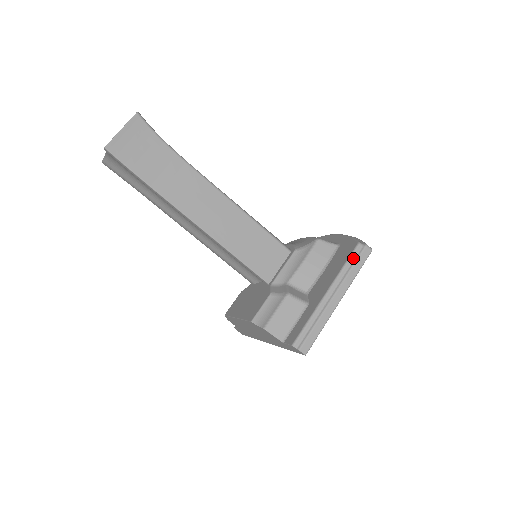
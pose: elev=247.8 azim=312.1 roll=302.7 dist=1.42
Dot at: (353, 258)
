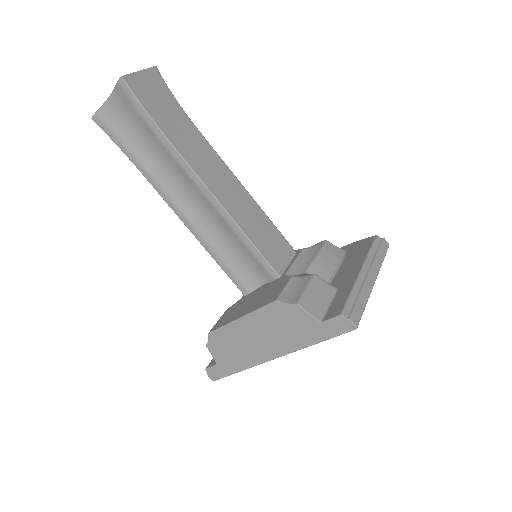
Dot at: (376, 246)
